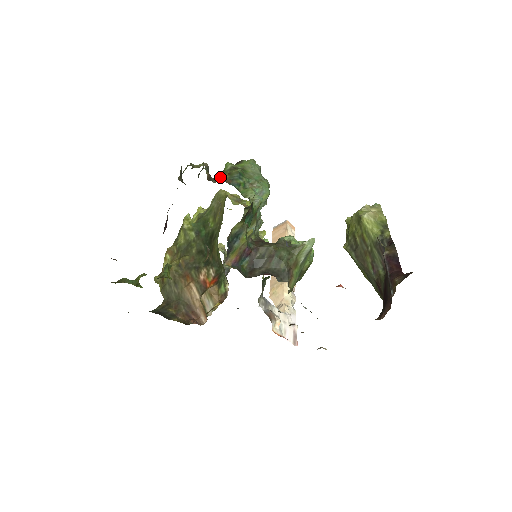
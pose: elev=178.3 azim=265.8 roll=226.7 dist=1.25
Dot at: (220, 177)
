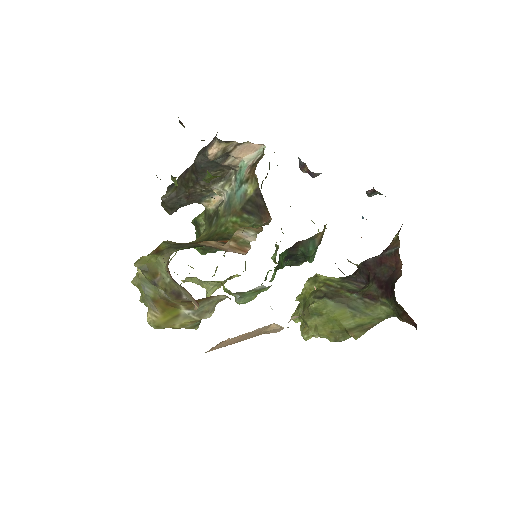
Dot at: occluded
